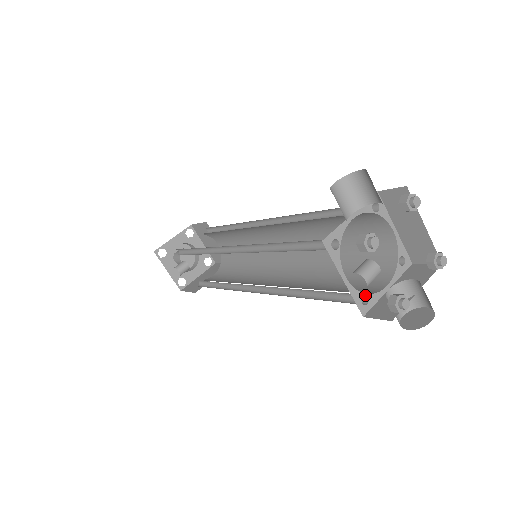
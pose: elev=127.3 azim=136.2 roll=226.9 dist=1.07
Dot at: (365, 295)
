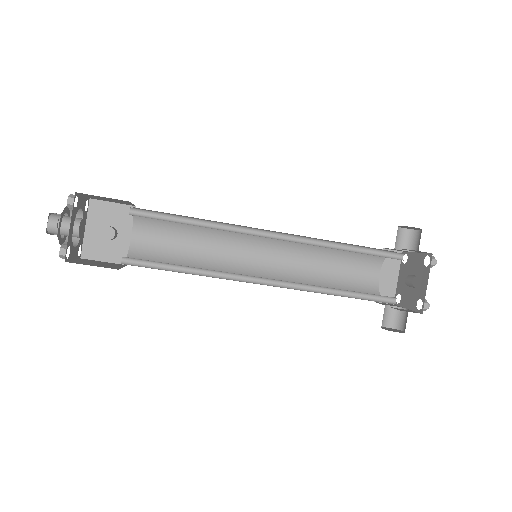
Dot at: (395, 299)
